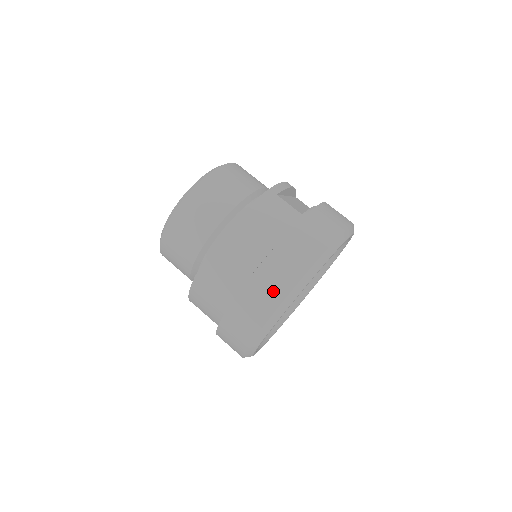
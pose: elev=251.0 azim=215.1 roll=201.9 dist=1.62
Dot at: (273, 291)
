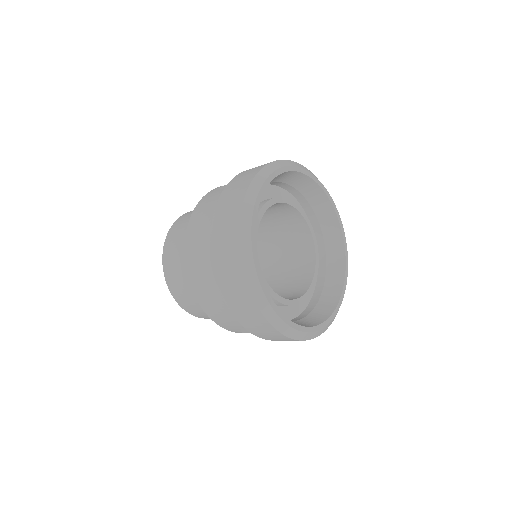
Dot at: (229, 243)
